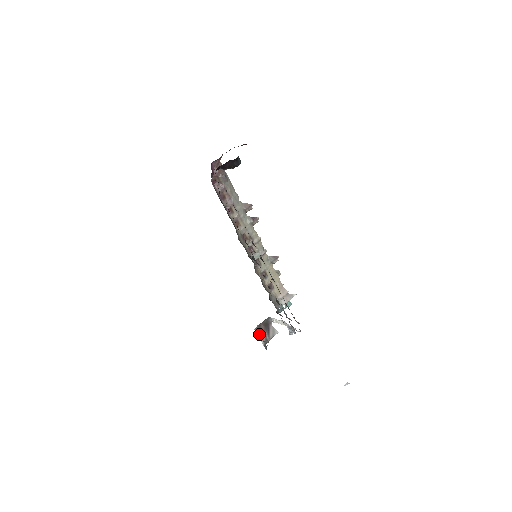
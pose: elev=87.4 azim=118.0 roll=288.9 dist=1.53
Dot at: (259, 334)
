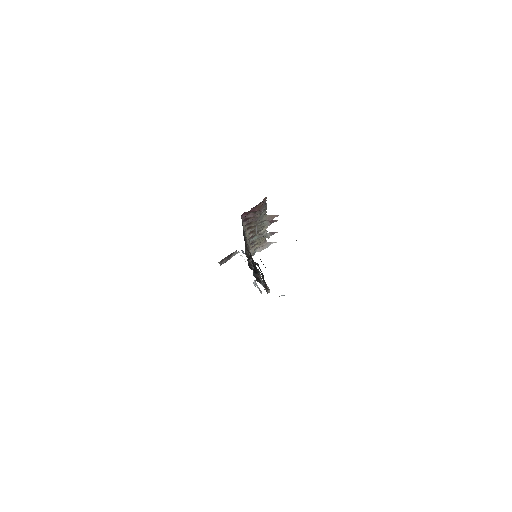
Dot at: (220, 262)
